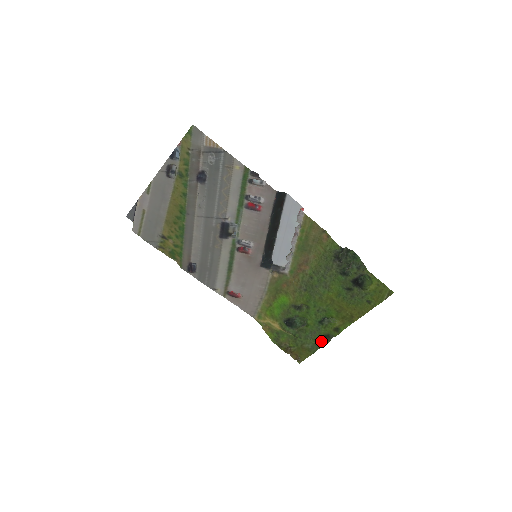
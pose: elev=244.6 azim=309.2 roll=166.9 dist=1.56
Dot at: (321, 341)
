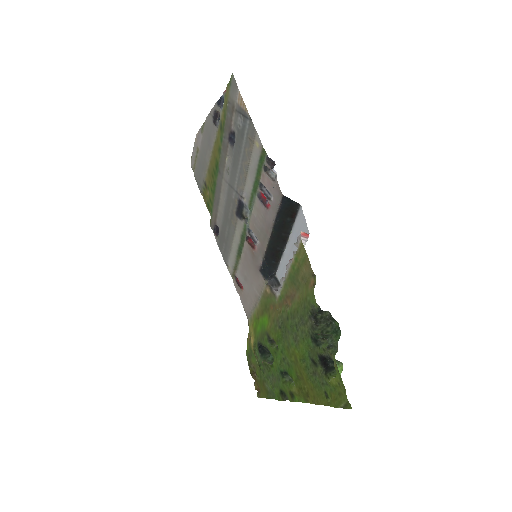
Dot at: (277, 393)
